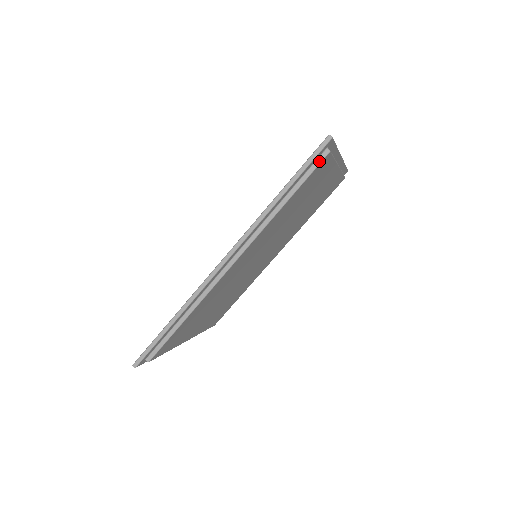
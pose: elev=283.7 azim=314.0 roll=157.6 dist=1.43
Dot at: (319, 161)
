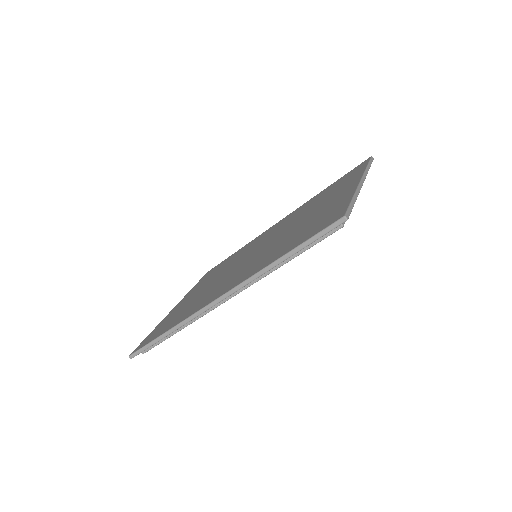
Dot at: (329, 233)
